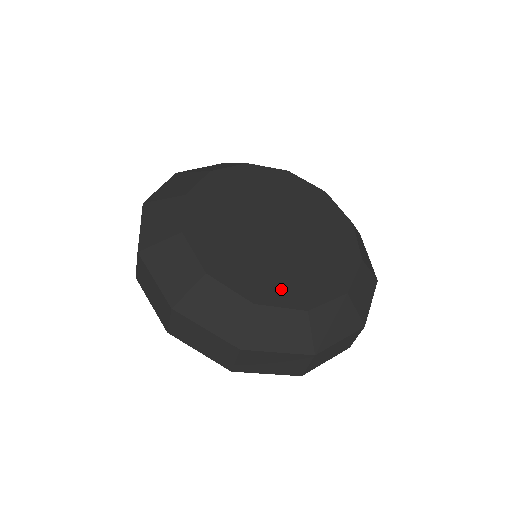
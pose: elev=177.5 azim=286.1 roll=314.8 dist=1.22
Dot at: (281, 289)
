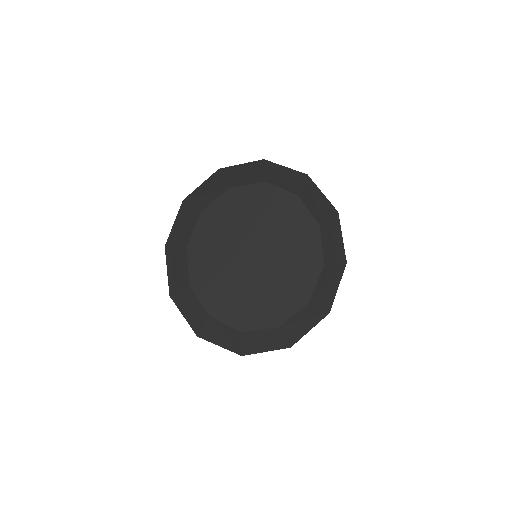
Dot at: (232, 310)
